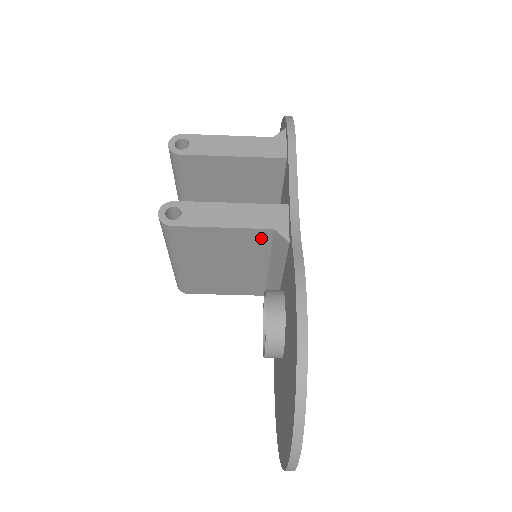
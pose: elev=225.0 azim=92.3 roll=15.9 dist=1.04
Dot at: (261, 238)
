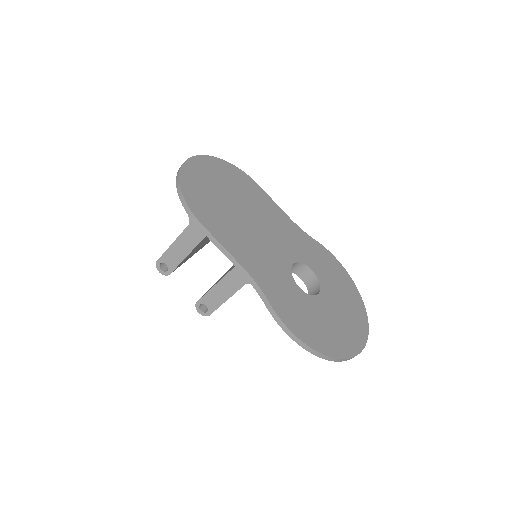
Dot at: occluded
